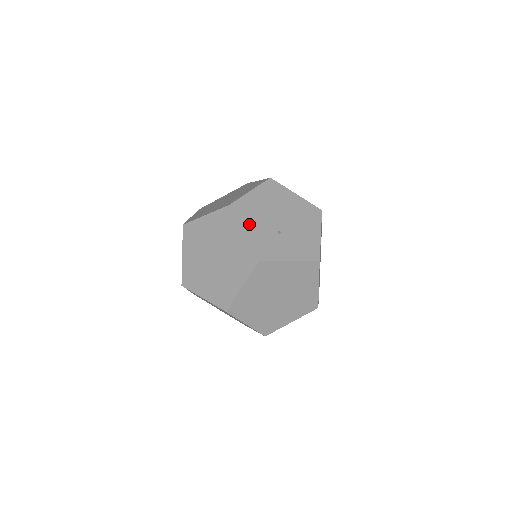
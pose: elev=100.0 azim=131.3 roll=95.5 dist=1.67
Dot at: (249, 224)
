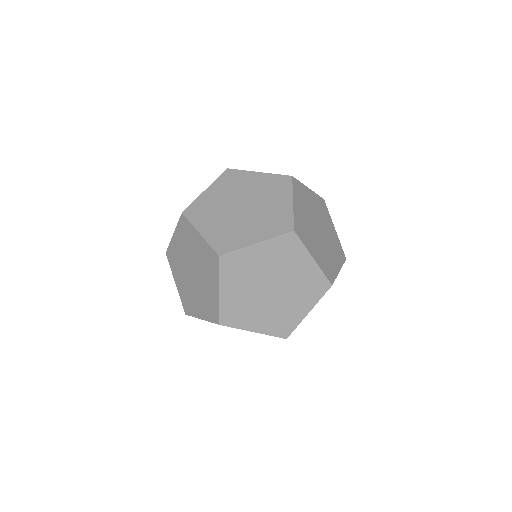
Dot at: occluded
